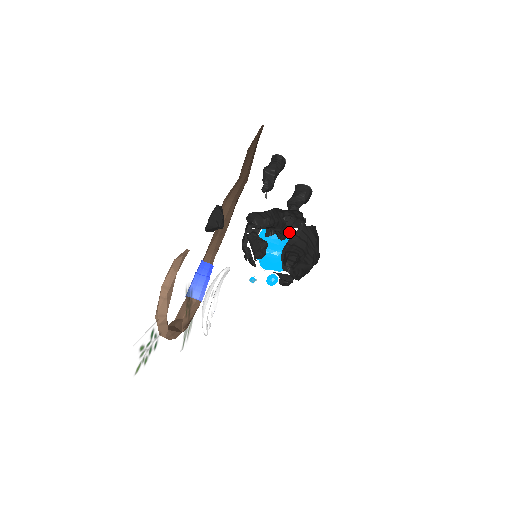
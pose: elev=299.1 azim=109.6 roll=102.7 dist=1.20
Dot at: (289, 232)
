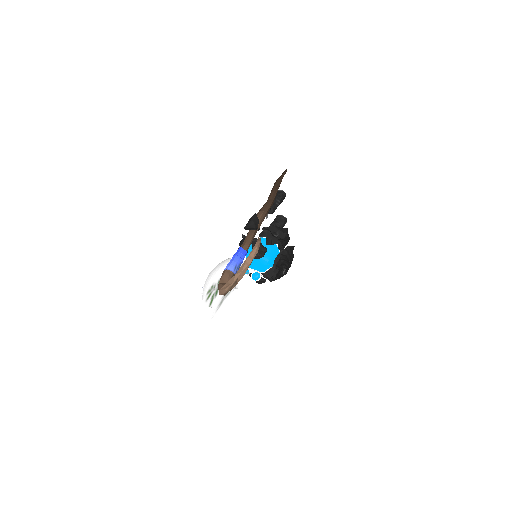
Dot at: occluded
